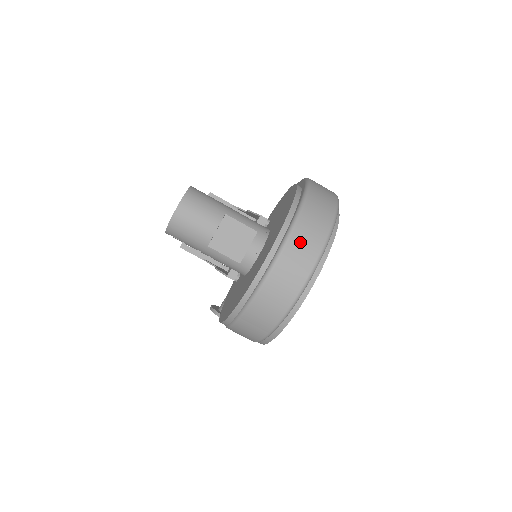
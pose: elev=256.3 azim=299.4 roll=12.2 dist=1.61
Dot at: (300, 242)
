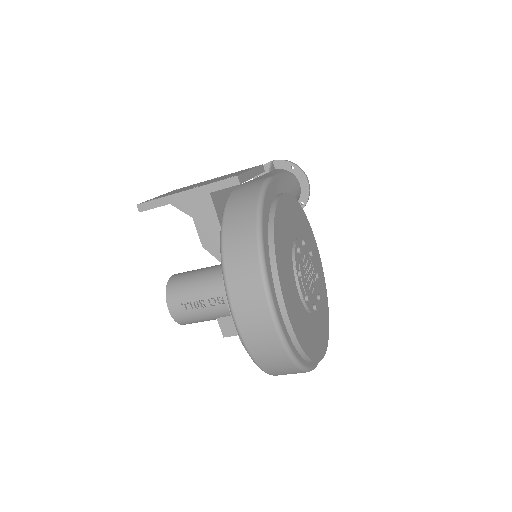
Dot at: occluded
